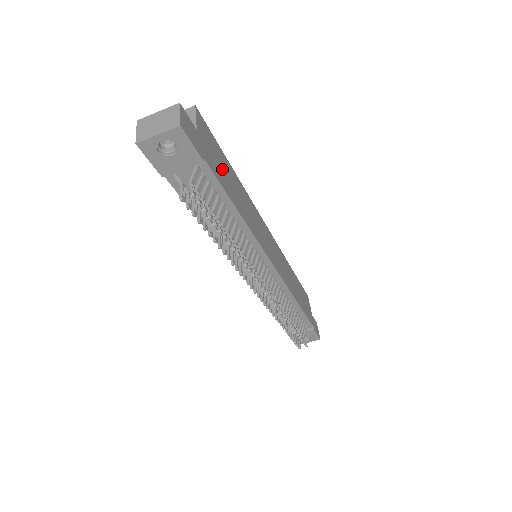
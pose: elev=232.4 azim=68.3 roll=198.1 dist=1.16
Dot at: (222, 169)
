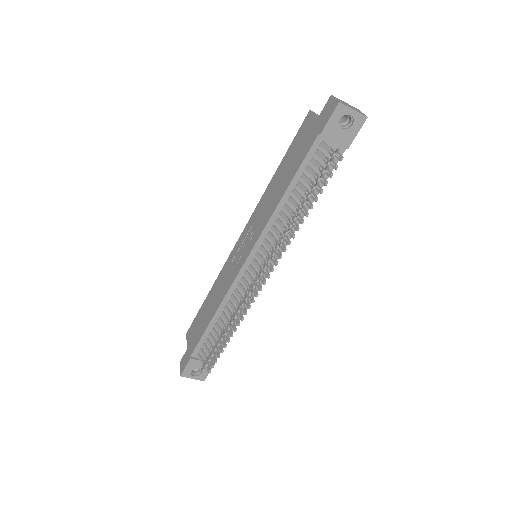
Dot at: occluded
